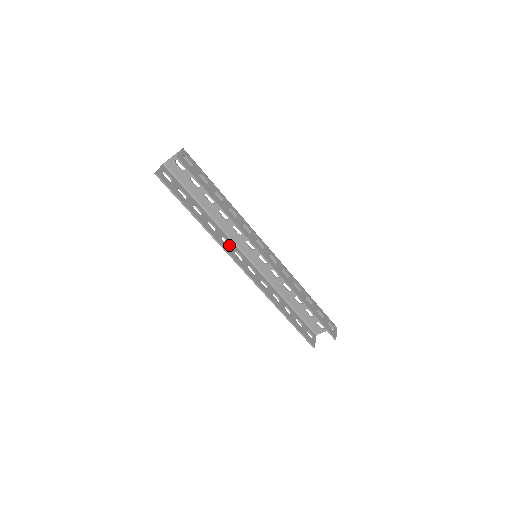
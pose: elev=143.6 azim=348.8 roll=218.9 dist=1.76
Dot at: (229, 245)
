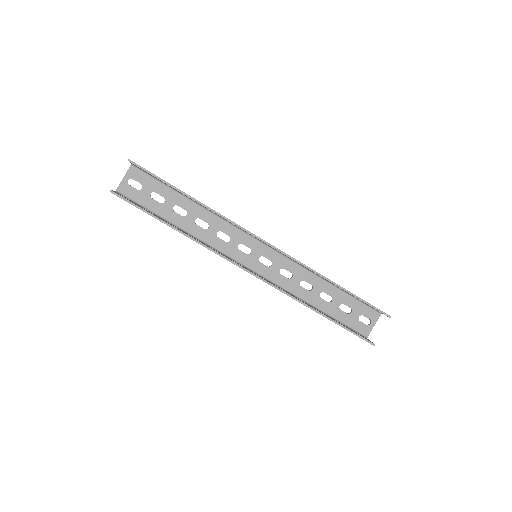
Dot at: occluded
